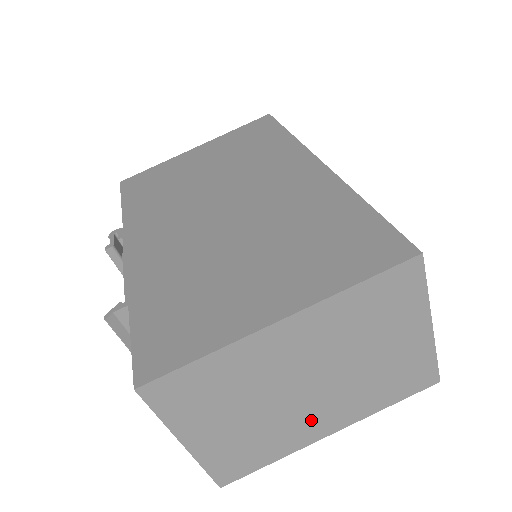
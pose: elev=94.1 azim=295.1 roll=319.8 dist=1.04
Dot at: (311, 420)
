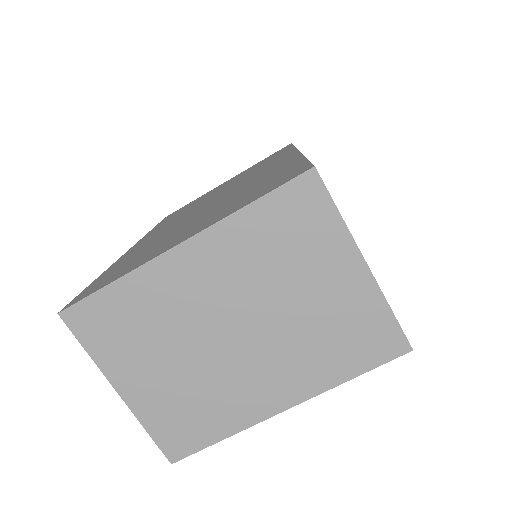
Dot at: (253, 383)
